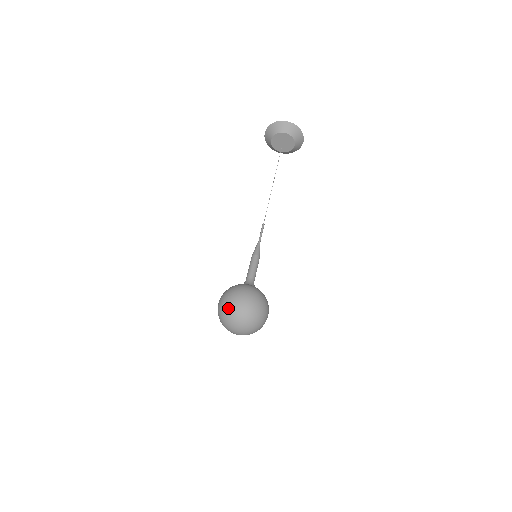
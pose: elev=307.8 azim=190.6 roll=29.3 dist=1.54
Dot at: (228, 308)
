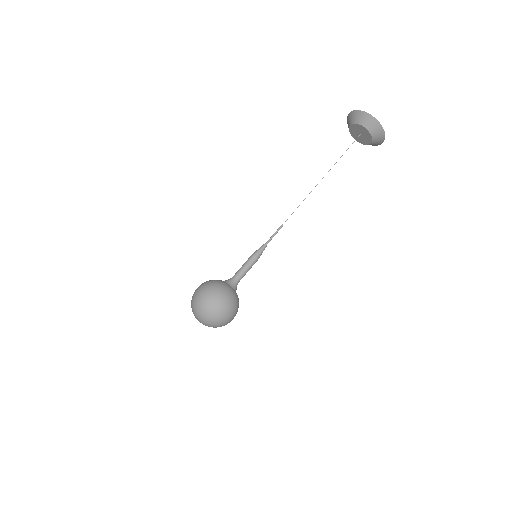
Dot at: (192, 298)
